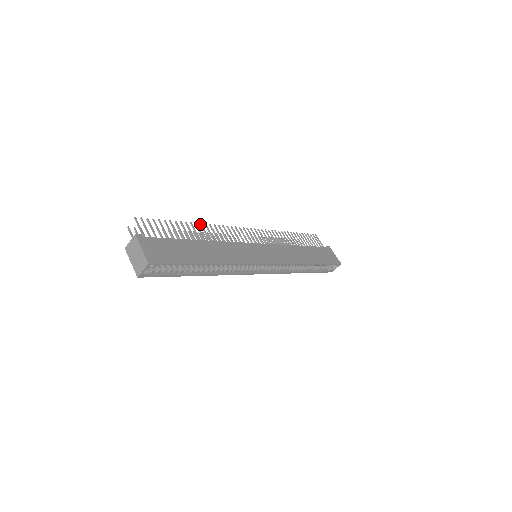
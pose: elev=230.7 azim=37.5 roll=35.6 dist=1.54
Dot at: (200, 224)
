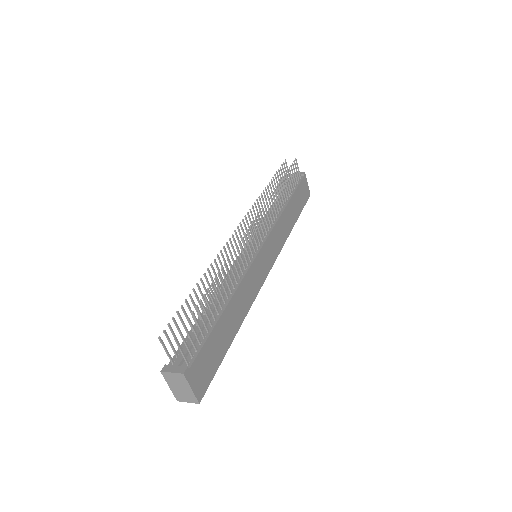
Dot at: (221, 270)
